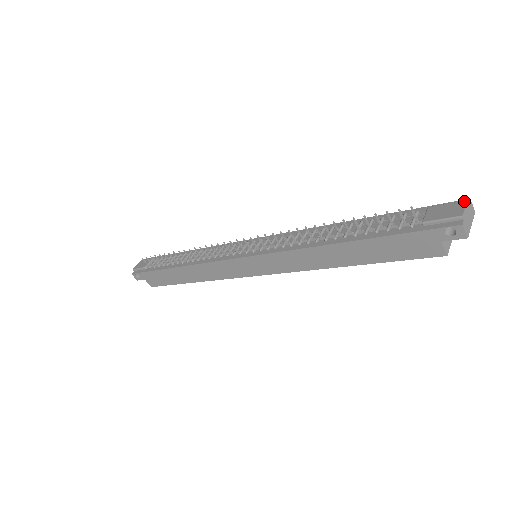
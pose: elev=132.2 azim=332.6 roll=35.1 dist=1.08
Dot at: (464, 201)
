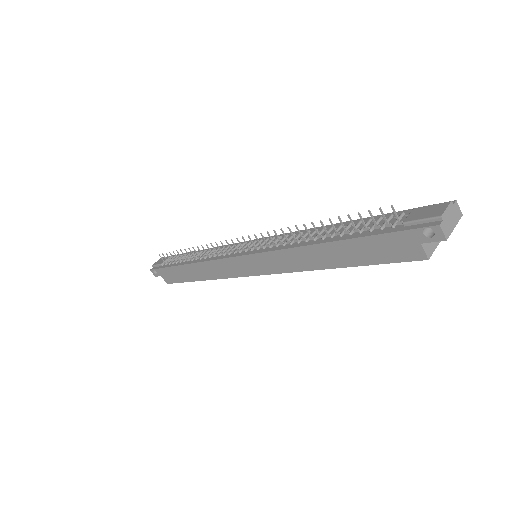
Dot at: (448, 202)
